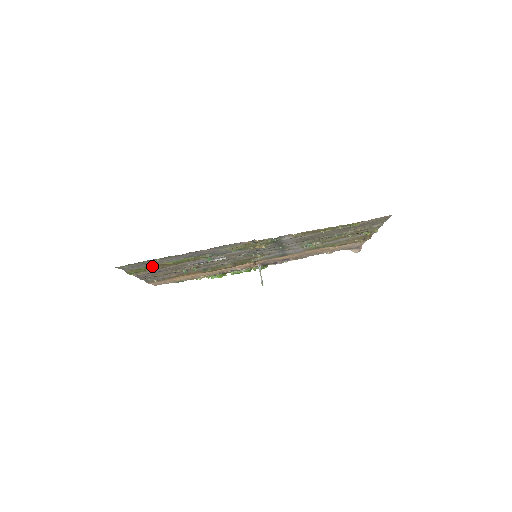
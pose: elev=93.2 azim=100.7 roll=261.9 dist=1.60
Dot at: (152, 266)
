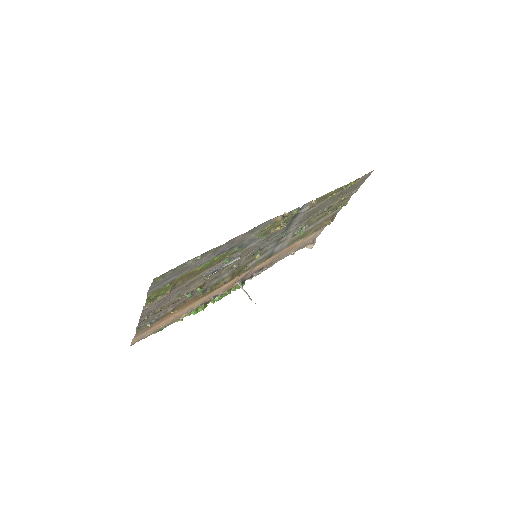
Dot at: (177, 280)
